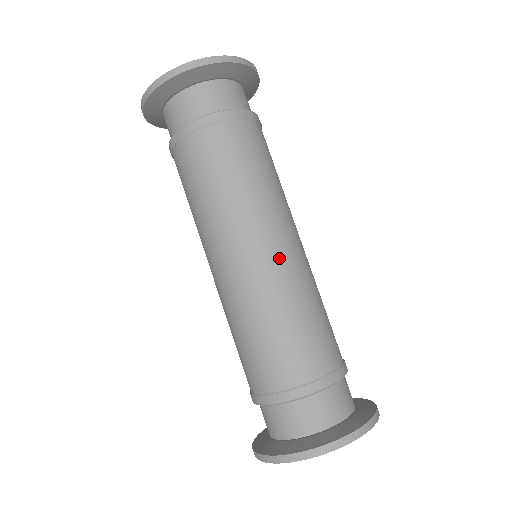
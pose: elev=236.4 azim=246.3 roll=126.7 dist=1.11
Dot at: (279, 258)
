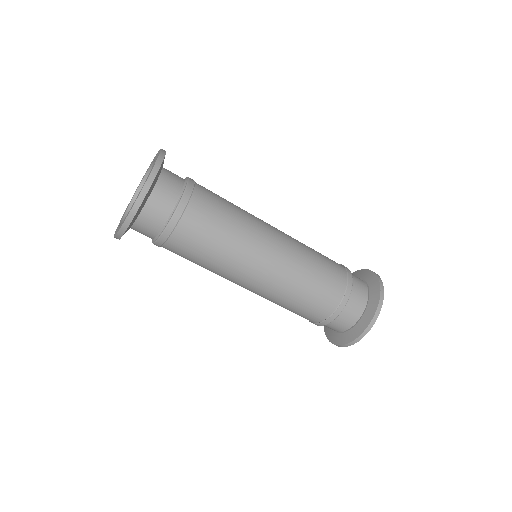
Dot at: (279, 257)
